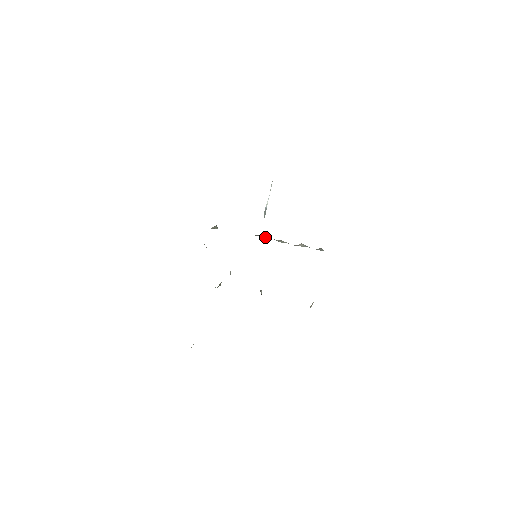
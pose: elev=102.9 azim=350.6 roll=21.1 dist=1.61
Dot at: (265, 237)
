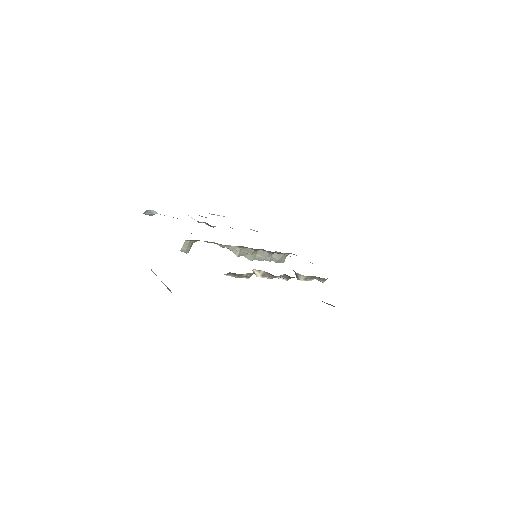
Dot at: (239, 255)
